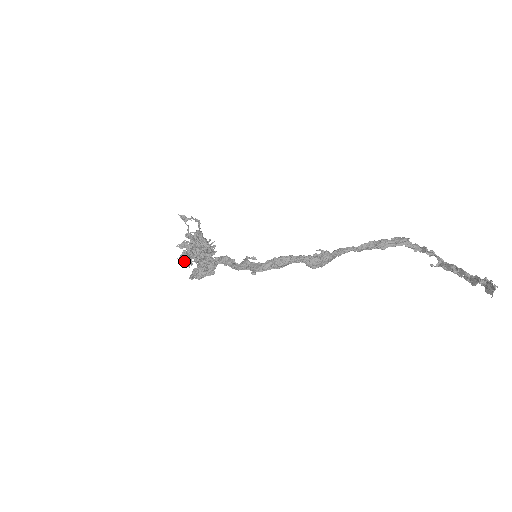
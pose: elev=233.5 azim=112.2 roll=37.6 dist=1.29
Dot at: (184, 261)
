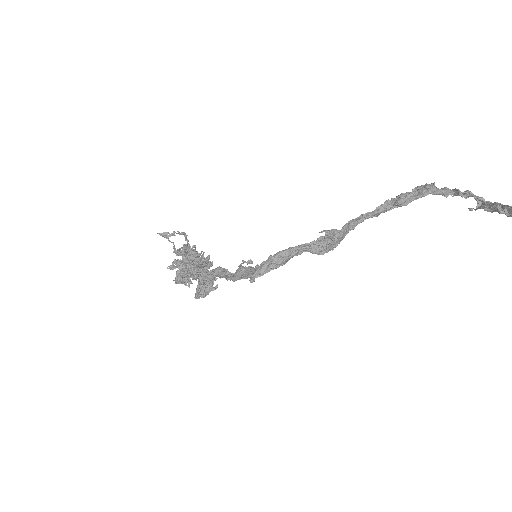
Dot at: (180, 283)
